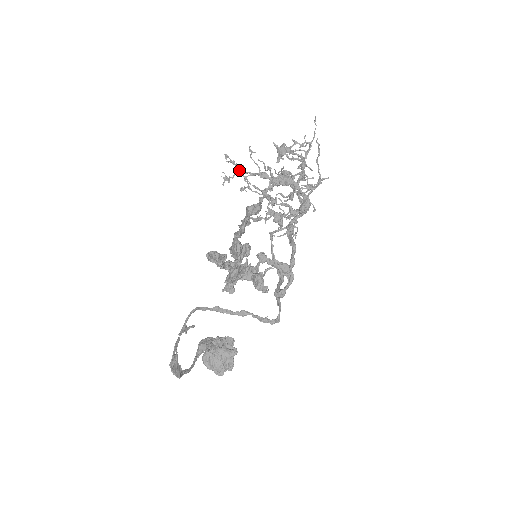
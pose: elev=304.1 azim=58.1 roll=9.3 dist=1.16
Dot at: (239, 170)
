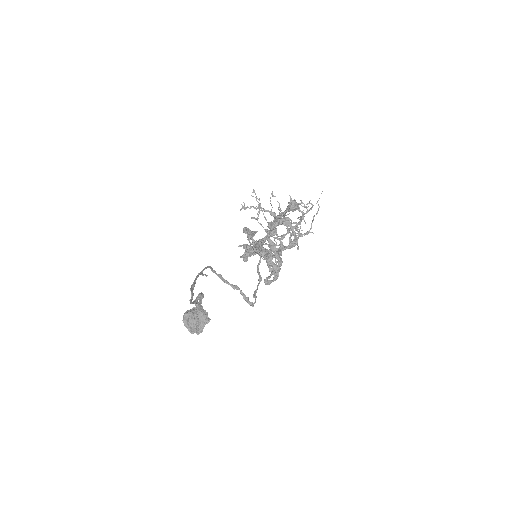
Dot at: occluded
